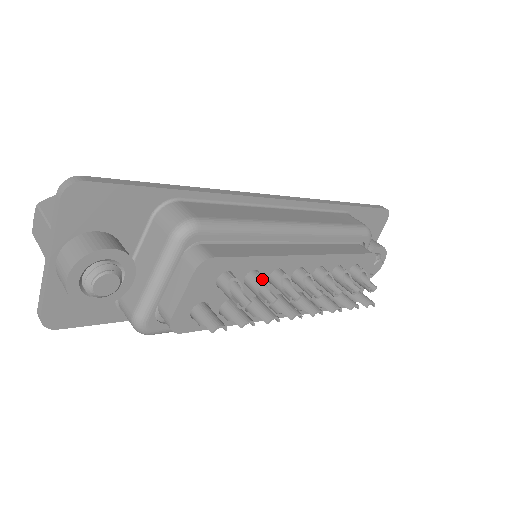
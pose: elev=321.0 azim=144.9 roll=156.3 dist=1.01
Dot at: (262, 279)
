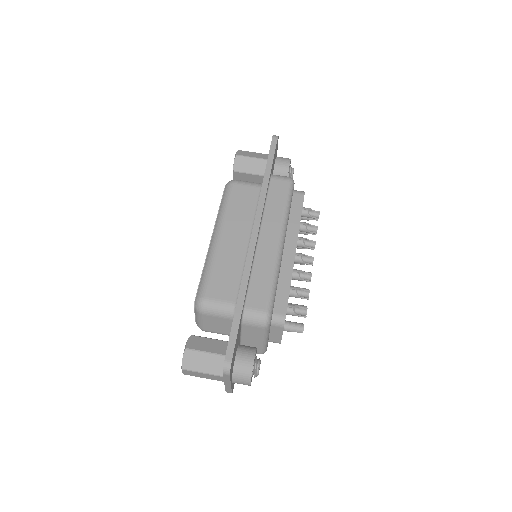
Dot at: (295, 288)
